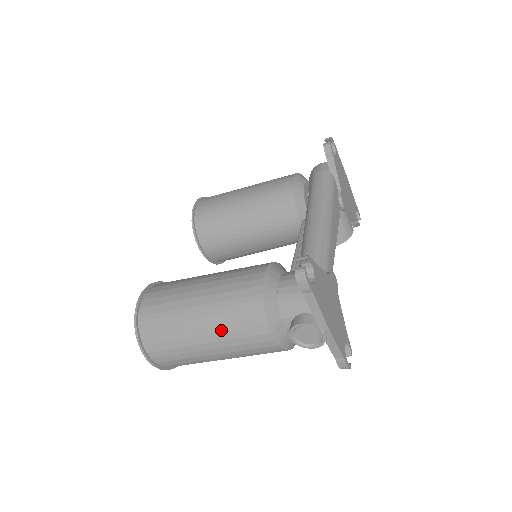
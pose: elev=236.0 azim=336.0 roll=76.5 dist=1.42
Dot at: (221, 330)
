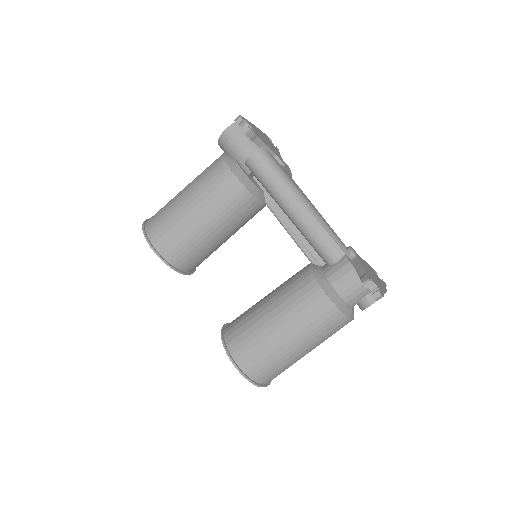
Dot at: (319, 342)
